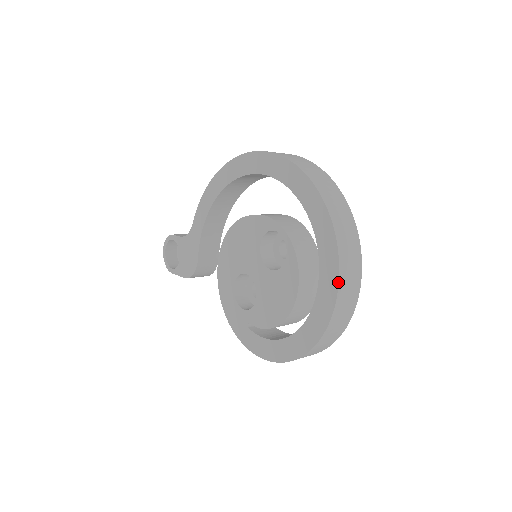
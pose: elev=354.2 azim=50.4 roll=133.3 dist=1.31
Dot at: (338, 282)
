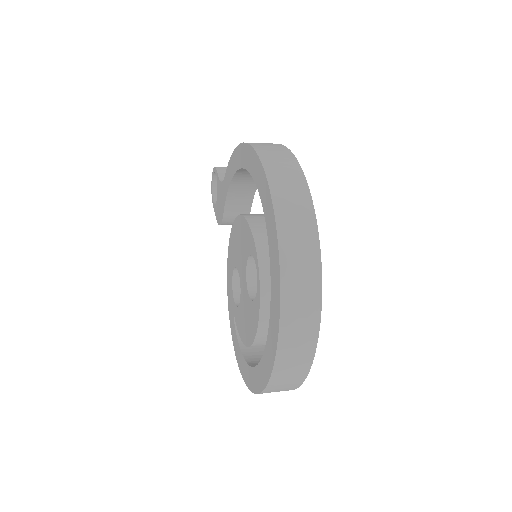
Dot at: (272, 370)
